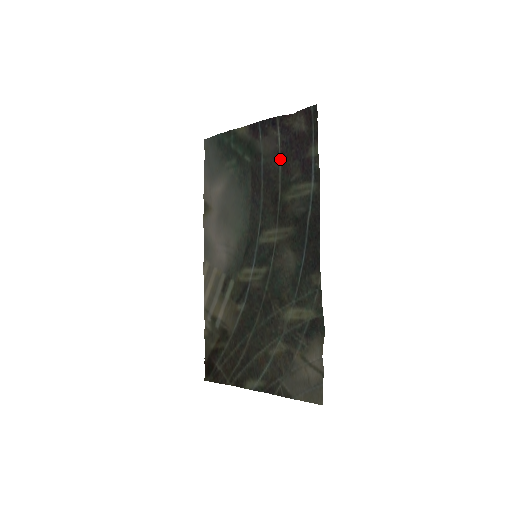
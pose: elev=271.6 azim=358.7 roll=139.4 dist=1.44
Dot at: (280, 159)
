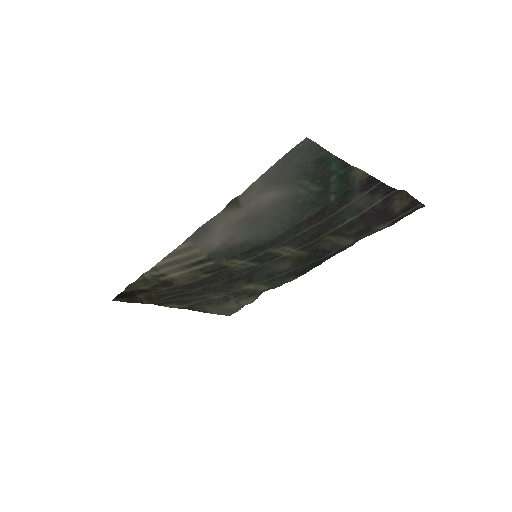
Dot at: (356, 217)
